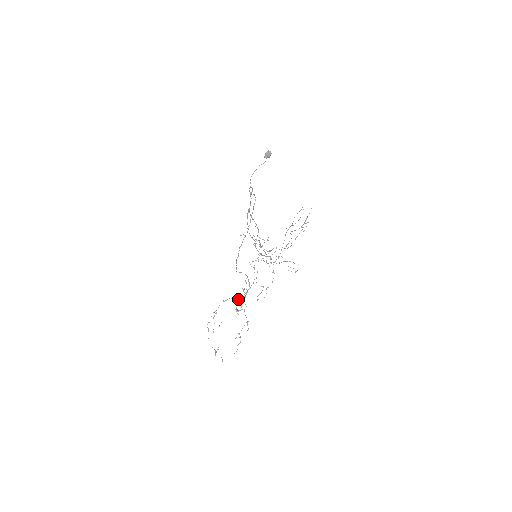
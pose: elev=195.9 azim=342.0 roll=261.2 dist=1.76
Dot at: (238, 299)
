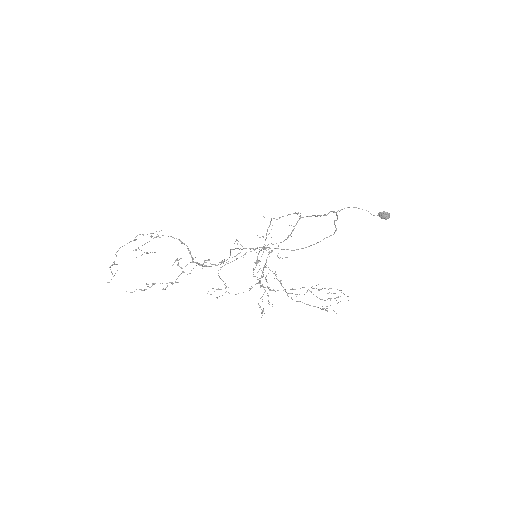
Dot at: (192, 257)
